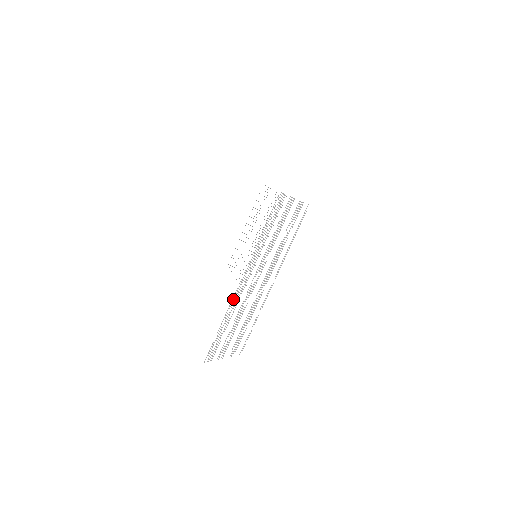
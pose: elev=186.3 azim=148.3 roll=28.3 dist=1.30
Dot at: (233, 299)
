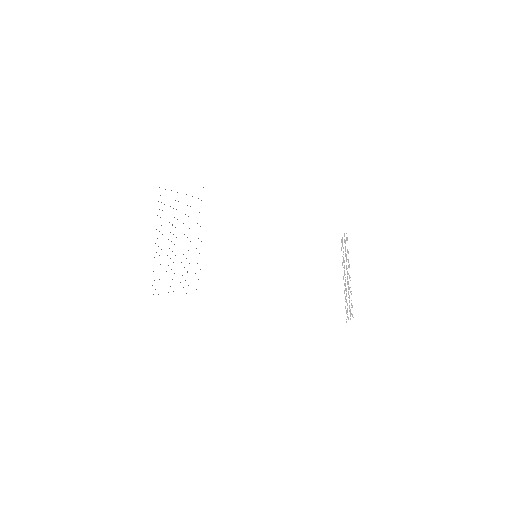
Dot at: occluded
